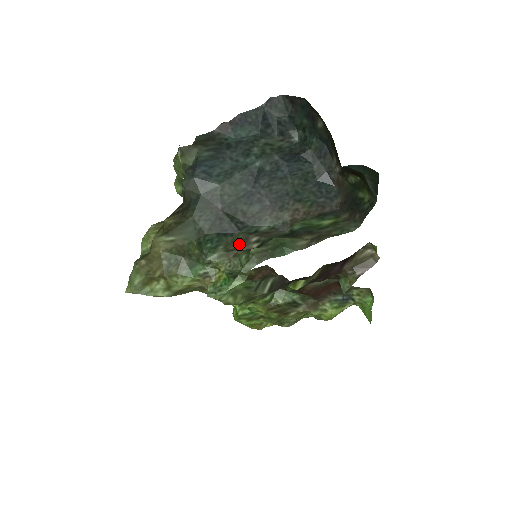
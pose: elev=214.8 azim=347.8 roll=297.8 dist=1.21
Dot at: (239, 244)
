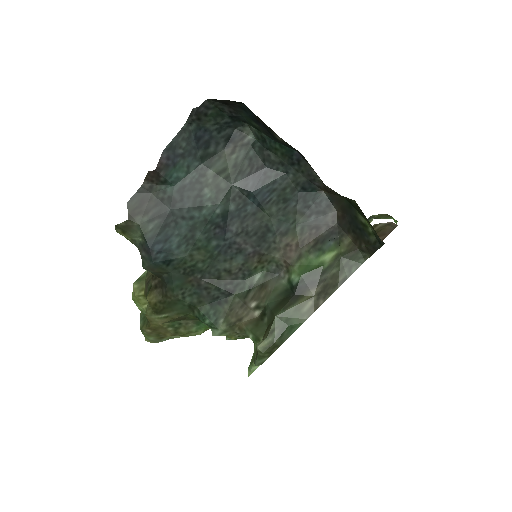
Dot at: (239, 313)
